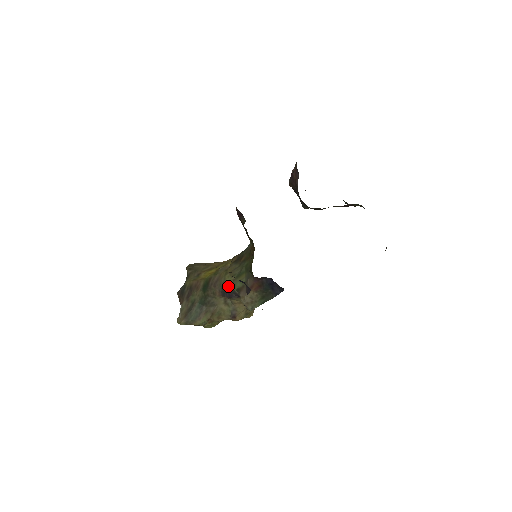
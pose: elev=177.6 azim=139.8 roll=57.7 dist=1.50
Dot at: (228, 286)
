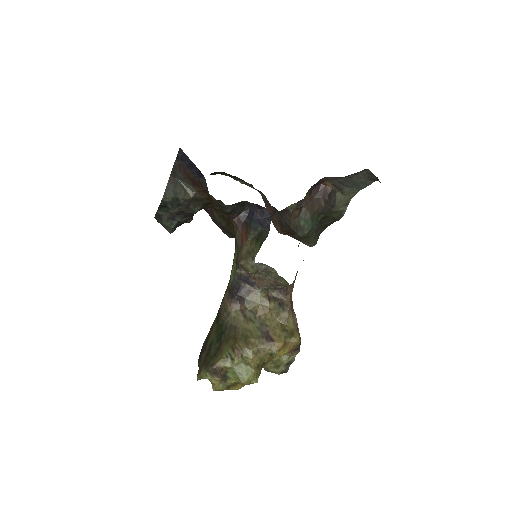
Dot at: (230, 279)
